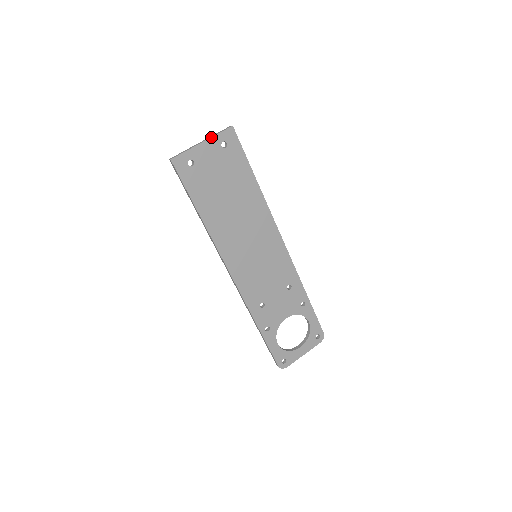
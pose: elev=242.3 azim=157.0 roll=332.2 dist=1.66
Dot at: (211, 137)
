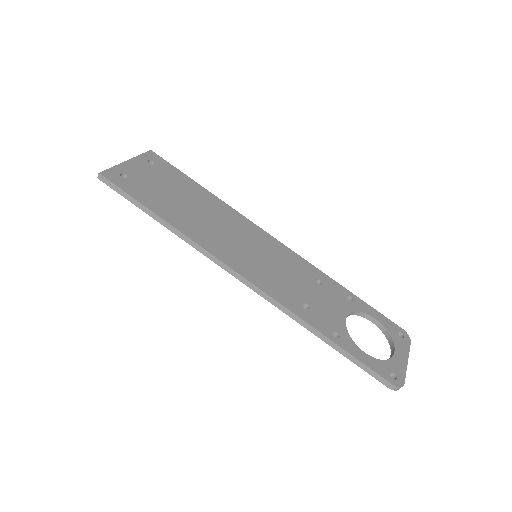
Dot at: (134, 157)
